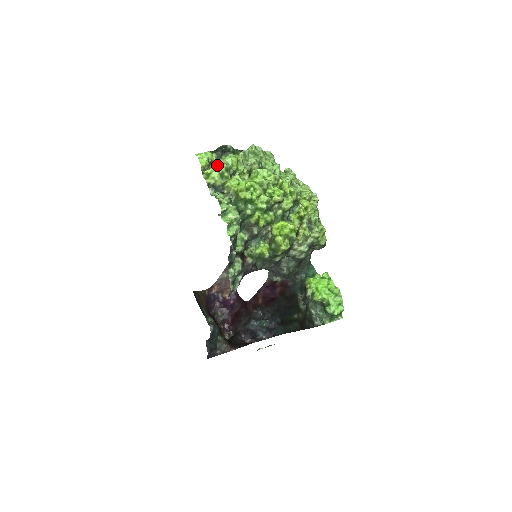
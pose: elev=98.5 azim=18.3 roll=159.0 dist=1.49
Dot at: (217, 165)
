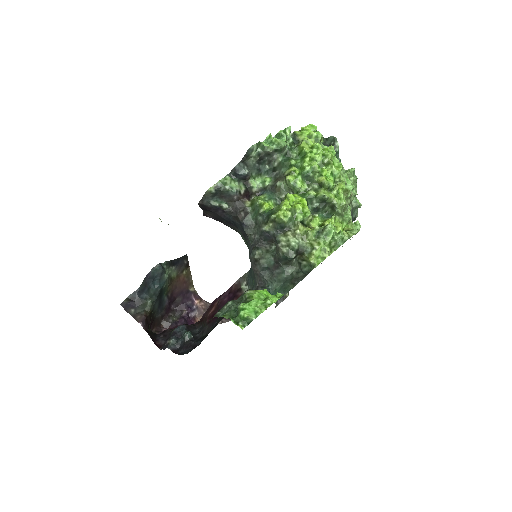
Dot at: occluded
